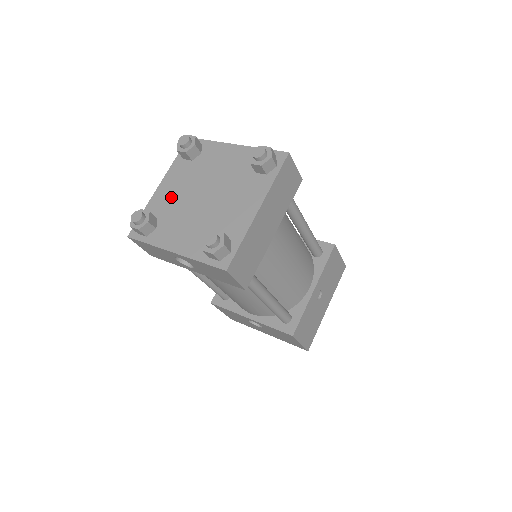
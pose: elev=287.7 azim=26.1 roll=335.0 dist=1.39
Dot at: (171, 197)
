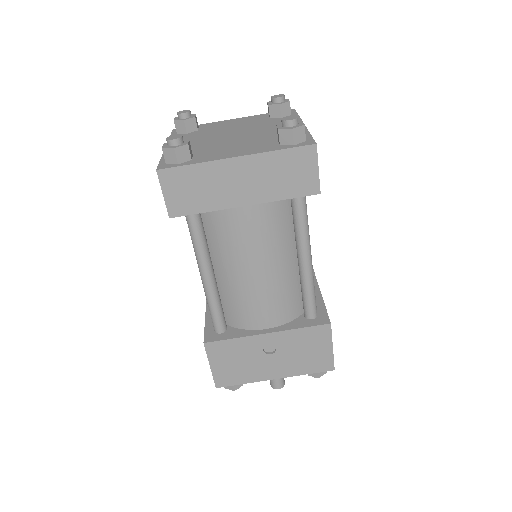
Dot at: (224, 126)
